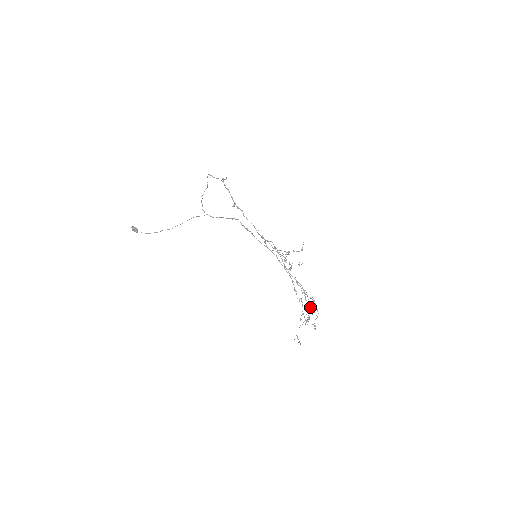
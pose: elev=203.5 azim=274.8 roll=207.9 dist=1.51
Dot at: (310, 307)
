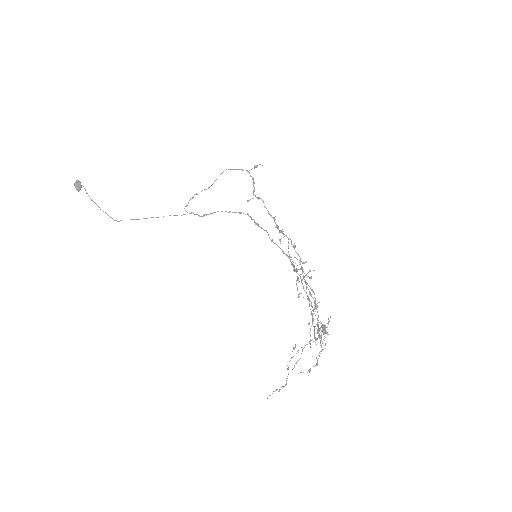
Dot at: occluded
